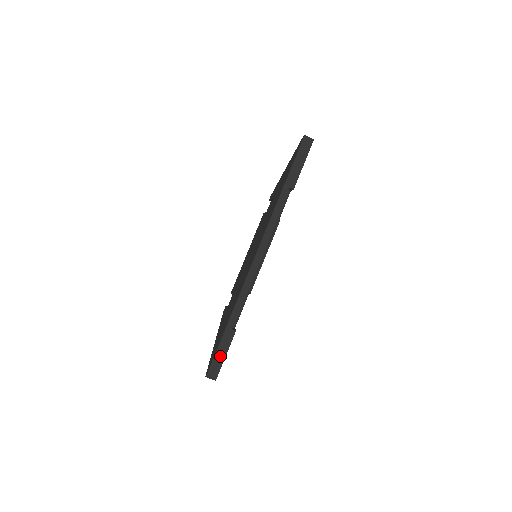
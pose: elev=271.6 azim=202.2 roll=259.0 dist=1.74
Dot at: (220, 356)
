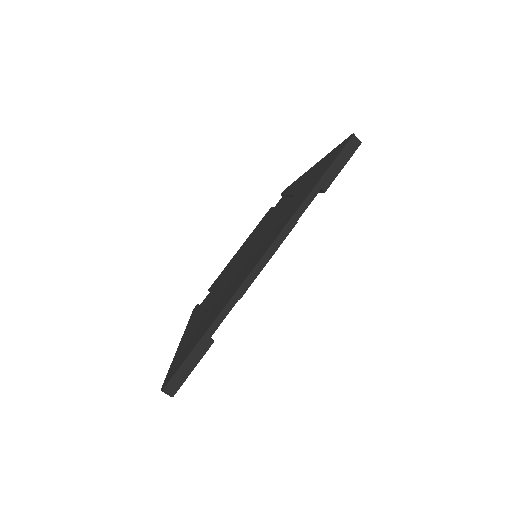
Dot at: (187, 368)
